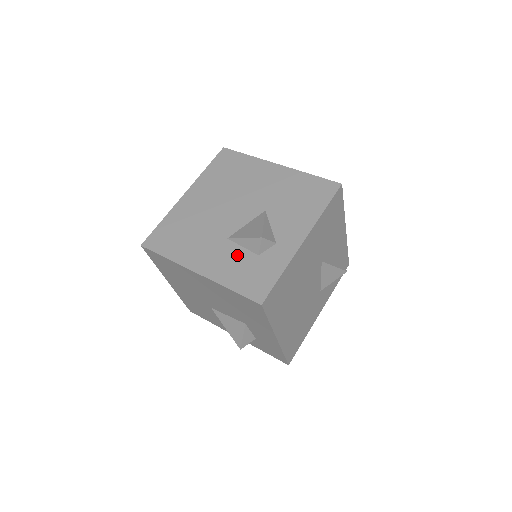
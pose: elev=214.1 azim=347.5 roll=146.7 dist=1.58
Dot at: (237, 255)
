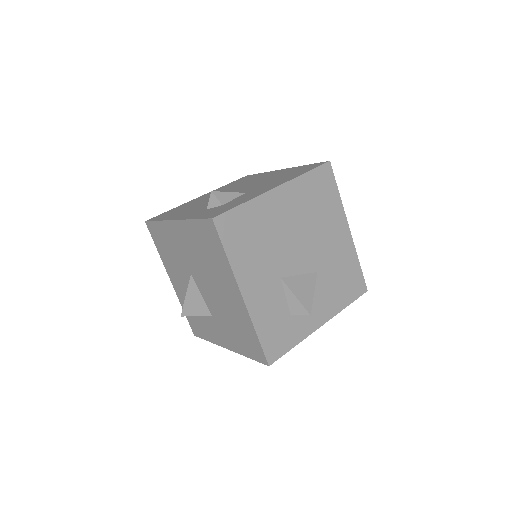
Dot at: (278, 303)
